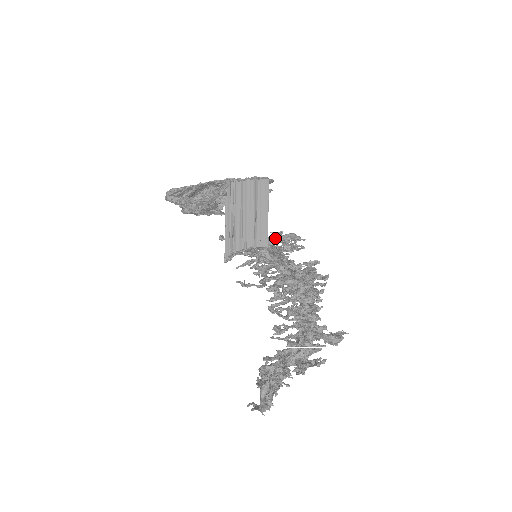
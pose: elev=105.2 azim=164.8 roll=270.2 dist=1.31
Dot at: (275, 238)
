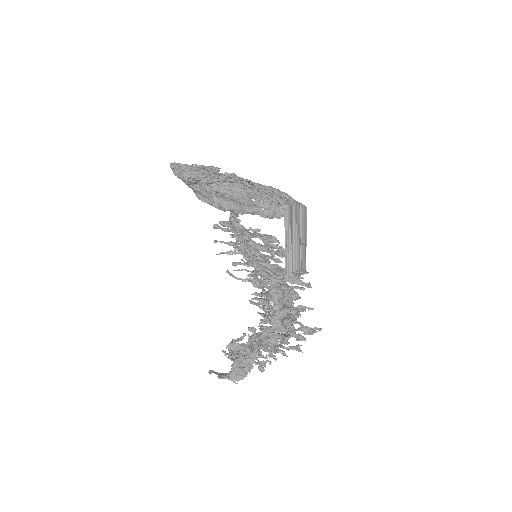
Dot at: (271, 242)
